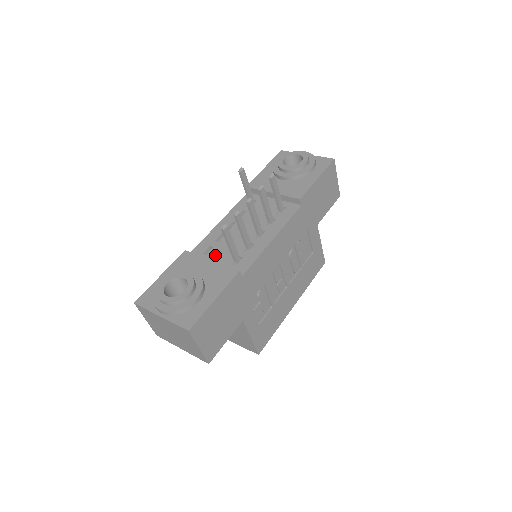
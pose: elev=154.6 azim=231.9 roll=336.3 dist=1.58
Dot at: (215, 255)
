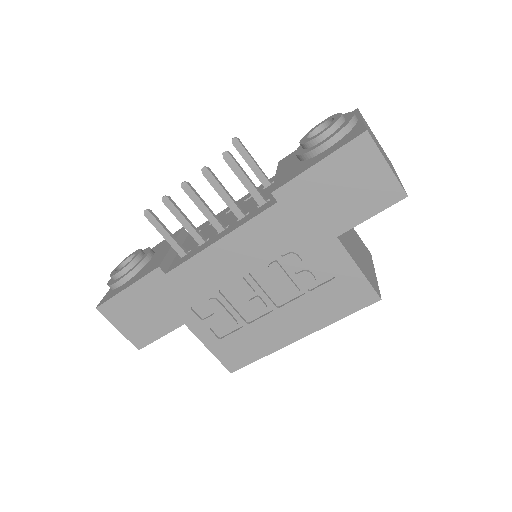
Dot at: (190, 241)
